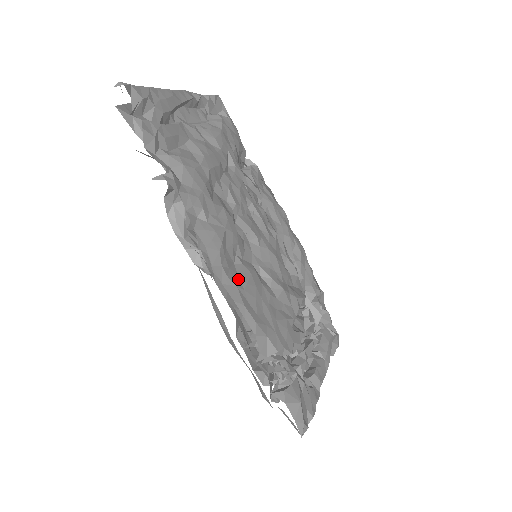
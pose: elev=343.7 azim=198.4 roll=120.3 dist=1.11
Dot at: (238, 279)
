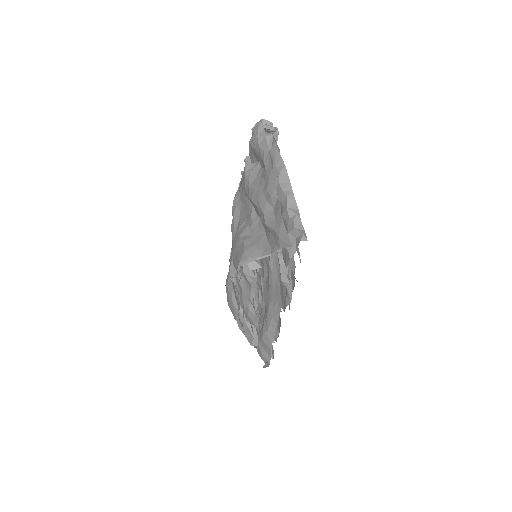
Dot at: occluded
